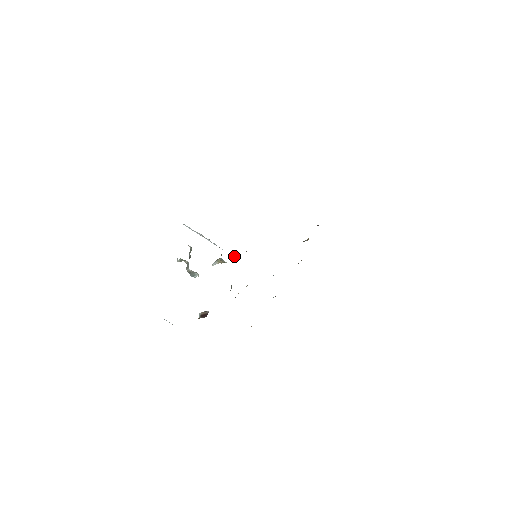
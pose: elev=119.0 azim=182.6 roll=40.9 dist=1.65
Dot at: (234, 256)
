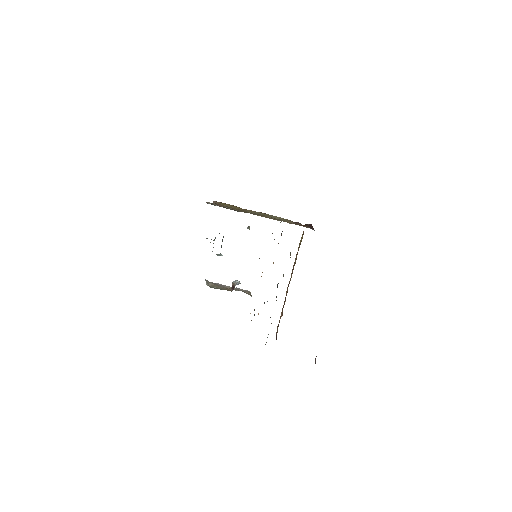
Dot at: occluded
